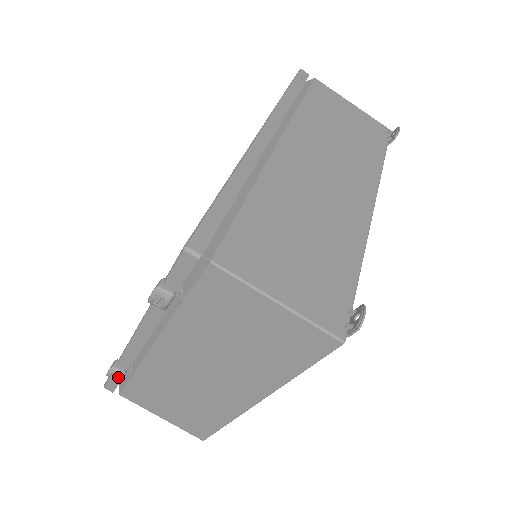
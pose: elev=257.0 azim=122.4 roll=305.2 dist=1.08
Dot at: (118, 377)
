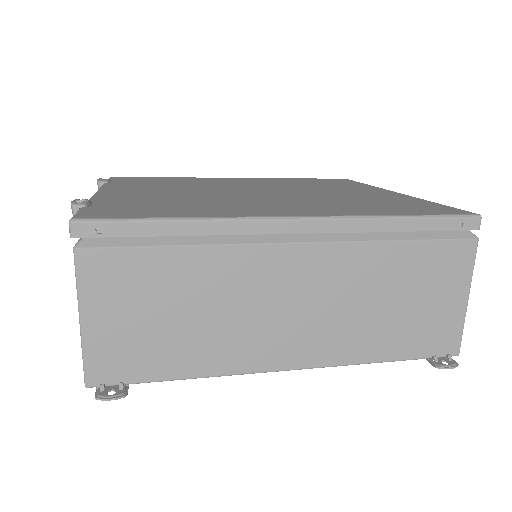
Dot at: occluded
